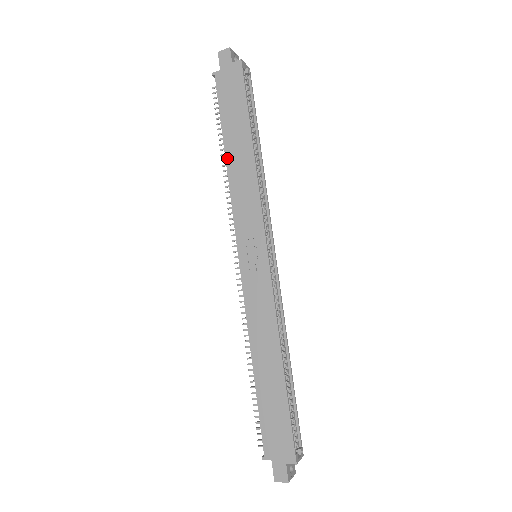
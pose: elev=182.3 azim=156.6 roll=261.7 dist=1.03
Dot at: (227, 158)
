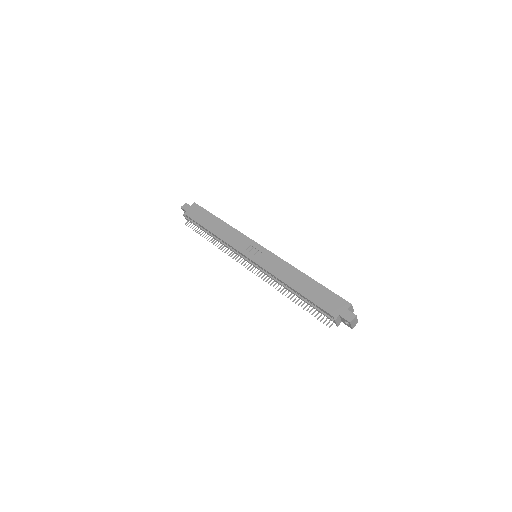
Dot at: (213, 232)
